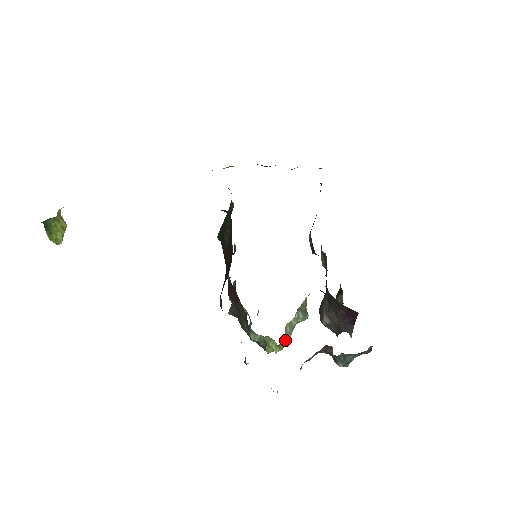
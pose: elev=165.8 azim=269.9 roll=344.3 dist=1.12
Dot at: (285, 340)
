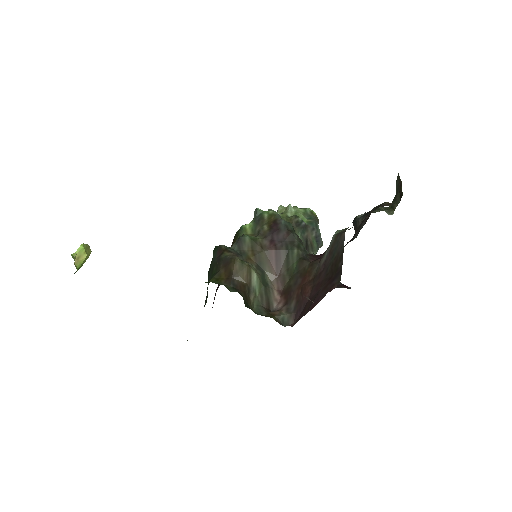
Dot at: occluded
